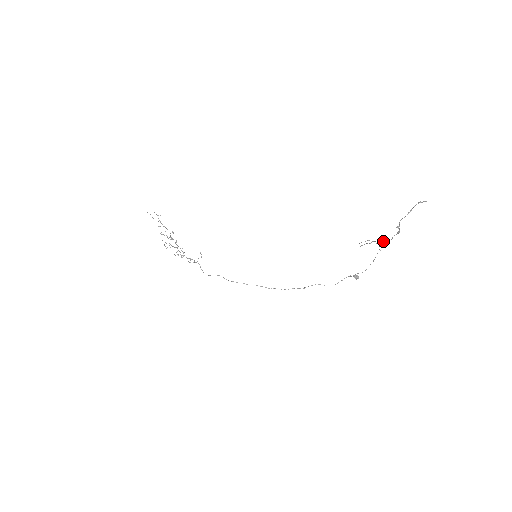
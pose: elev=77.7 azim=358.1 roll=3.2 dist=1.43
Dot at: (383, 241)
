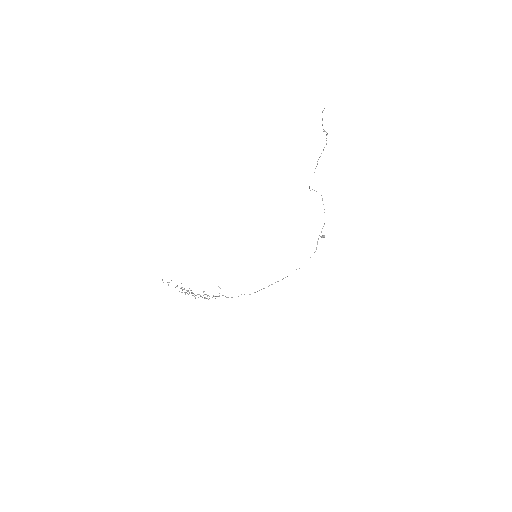
Dot at: (323, 150)
